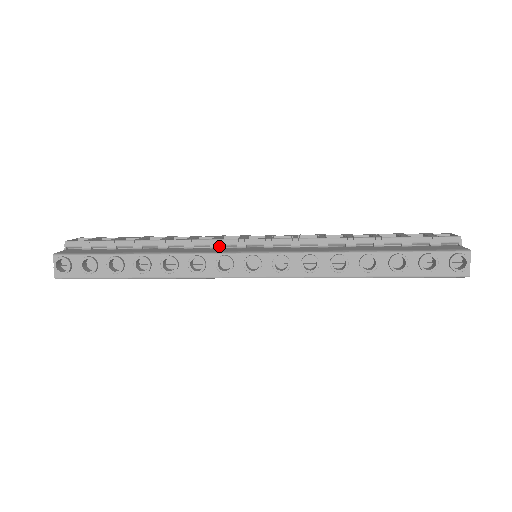
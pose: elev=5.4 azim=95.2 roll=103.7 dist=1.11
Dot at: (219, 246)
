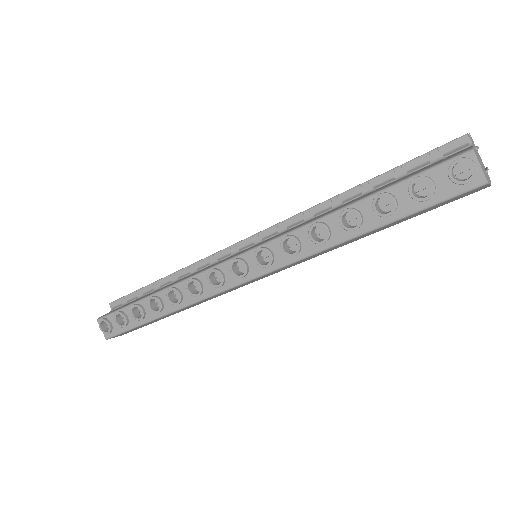
Dot at: (217, 260)
